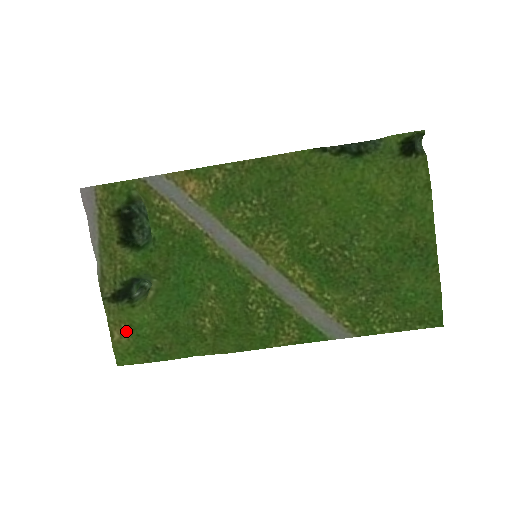
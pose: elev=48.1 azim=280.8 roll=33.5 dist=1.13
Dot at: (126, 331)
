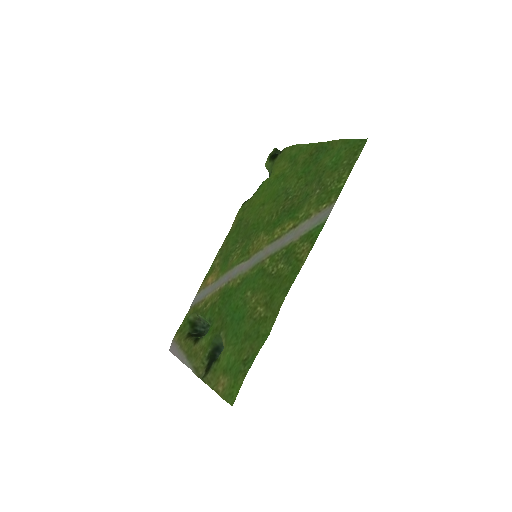
Dot at: (224, 378)
